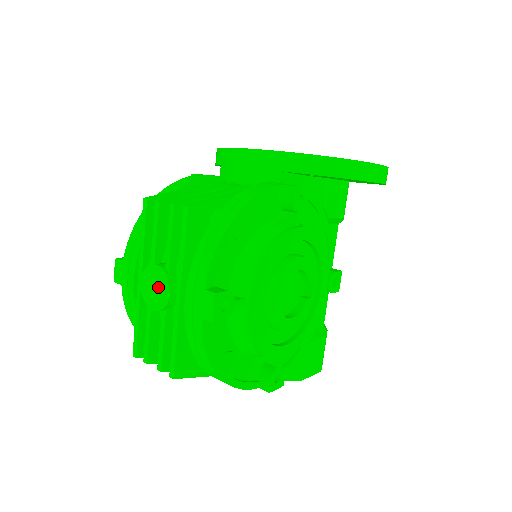
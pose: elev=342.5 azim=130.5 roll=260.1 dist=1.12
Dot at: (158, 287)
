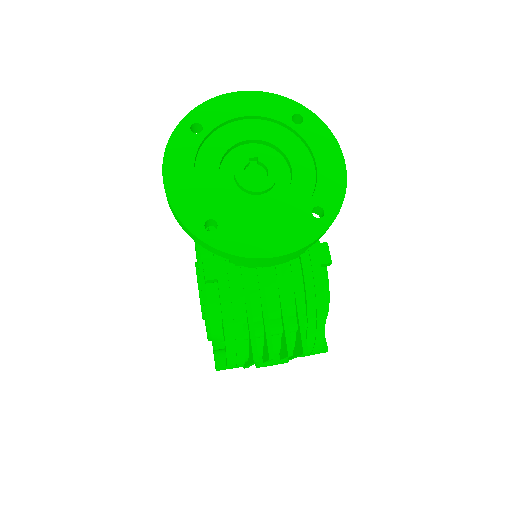
Dot at: occluded
